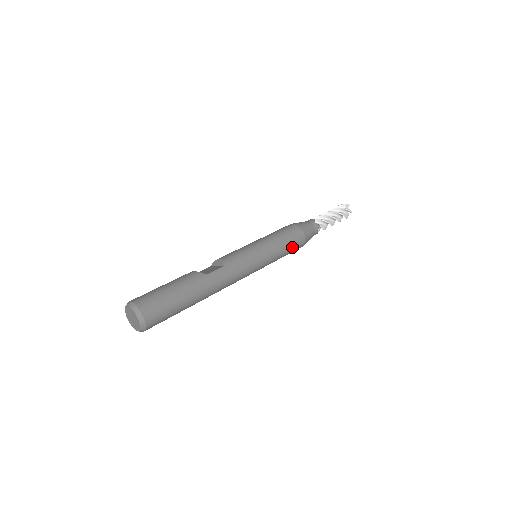
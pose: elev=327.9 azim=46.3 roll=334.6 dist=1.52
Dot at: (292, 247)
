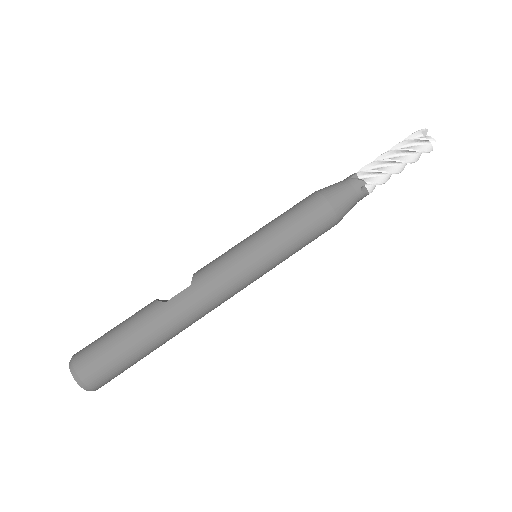
Dot at: (310, 229)
